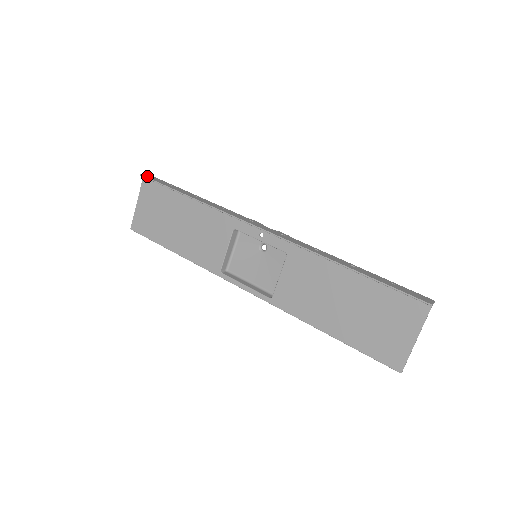
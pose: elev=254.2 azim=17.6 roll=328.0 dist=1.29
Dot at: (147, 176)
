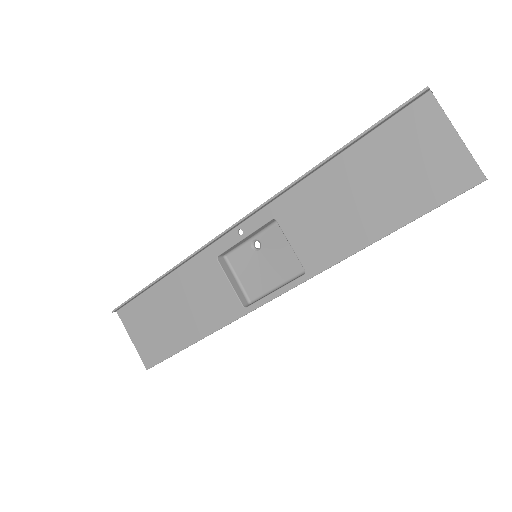
Dot at: (118, 307)
